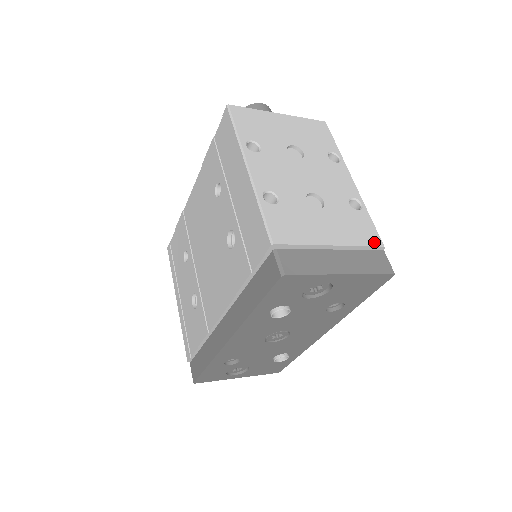
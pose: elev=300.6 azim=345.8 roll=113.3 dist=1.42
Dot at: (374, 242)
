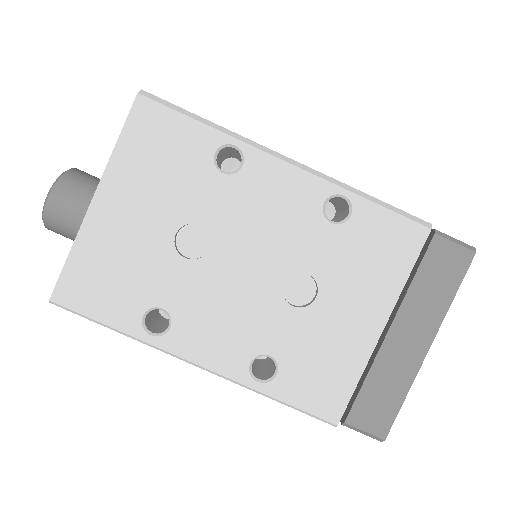
Dot at: (415, 243)
